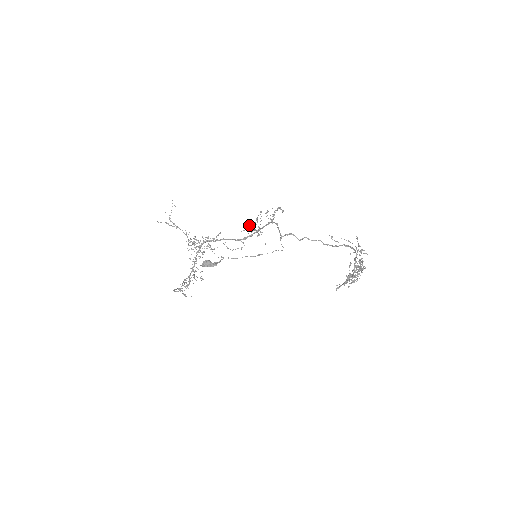
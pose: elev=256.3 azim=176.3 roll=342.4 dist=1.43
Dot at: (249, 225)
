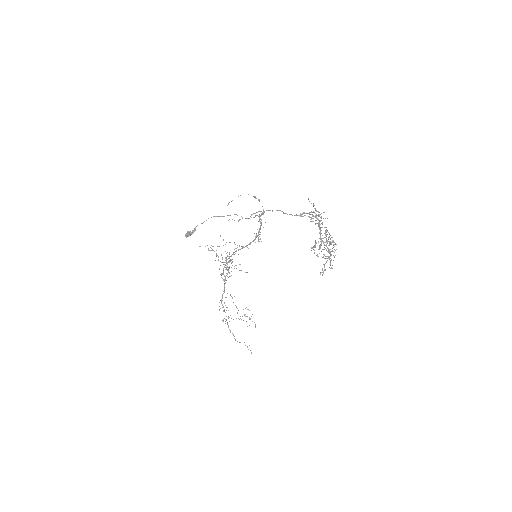
Dot at: occluded
